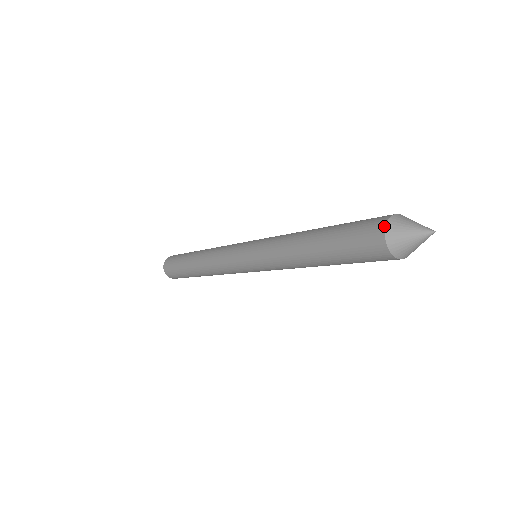
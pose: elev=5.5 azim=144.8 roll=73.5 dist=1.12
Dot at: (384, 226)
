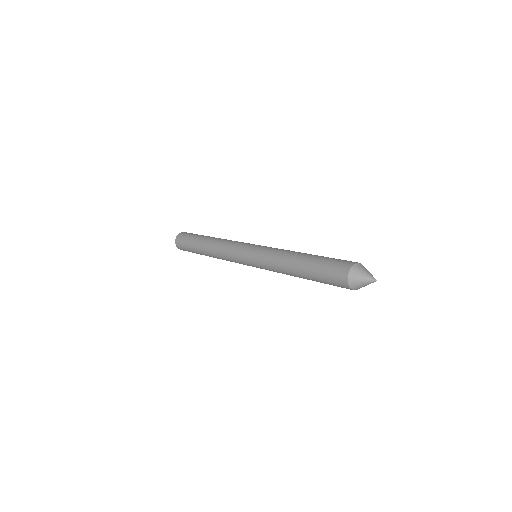
Dot at: (348, 270)
